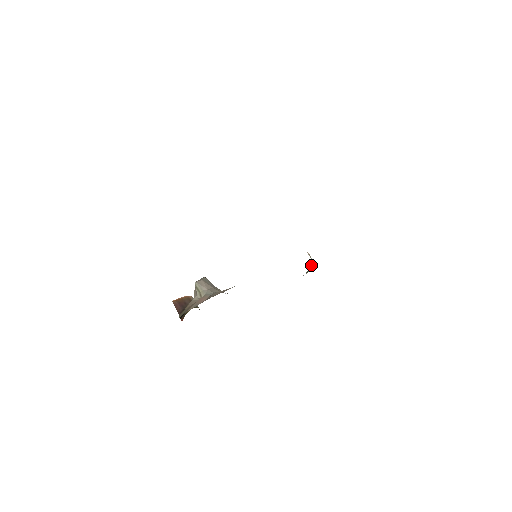
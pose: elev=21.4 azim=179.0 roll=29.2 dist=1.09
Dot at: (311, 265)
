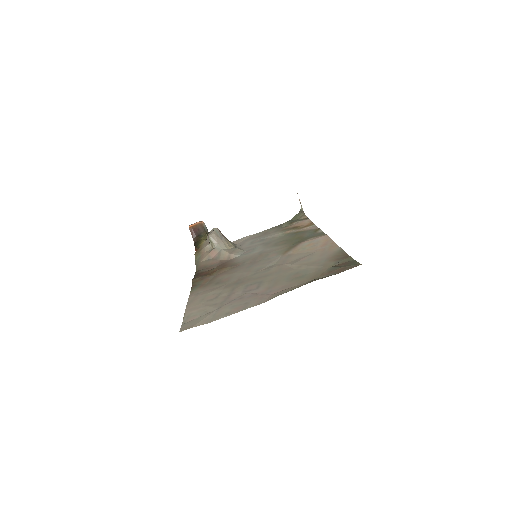
Dot at: (300, 211)
